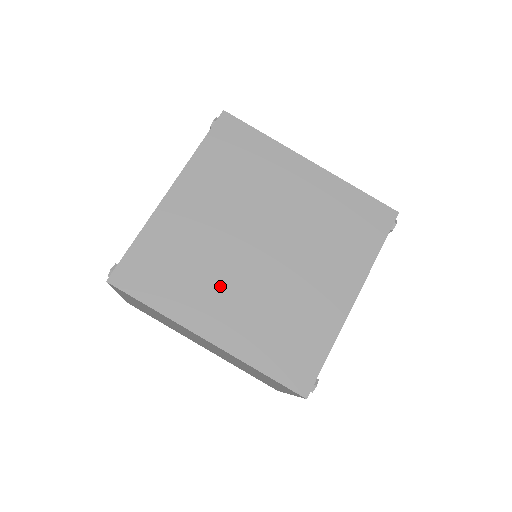
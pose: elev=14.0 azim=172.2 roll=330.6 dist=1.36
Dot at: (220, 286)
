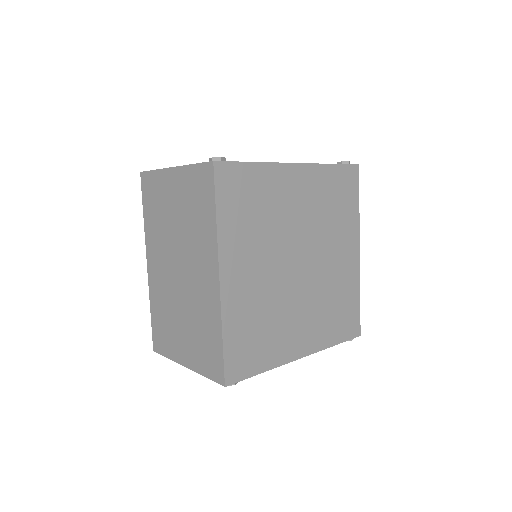
Dot at: (259, 256)
